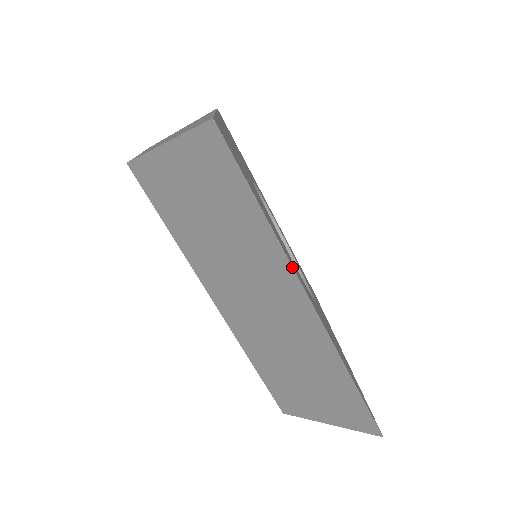
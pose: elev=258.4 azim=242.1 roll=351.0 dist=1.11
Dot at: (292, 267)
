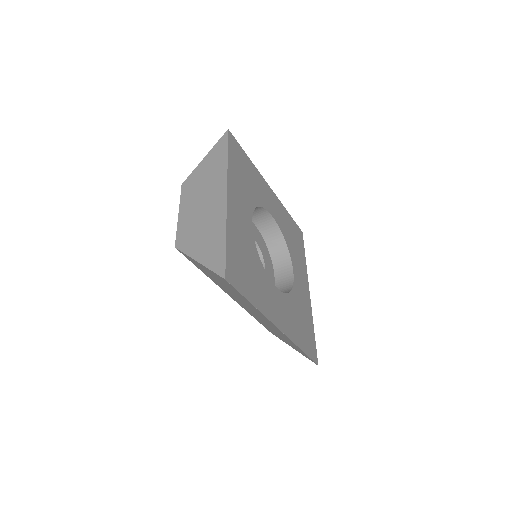
Dot at: (269, 320)
